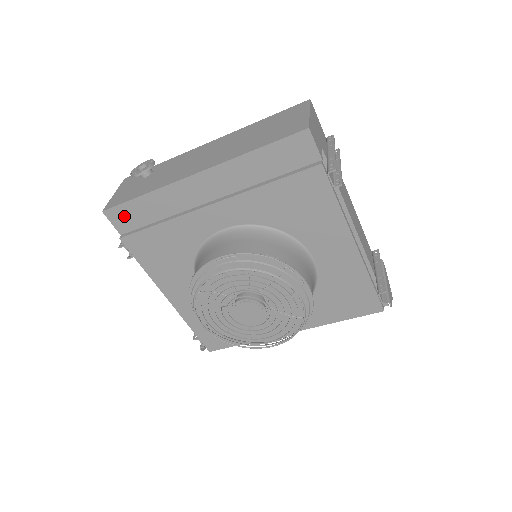
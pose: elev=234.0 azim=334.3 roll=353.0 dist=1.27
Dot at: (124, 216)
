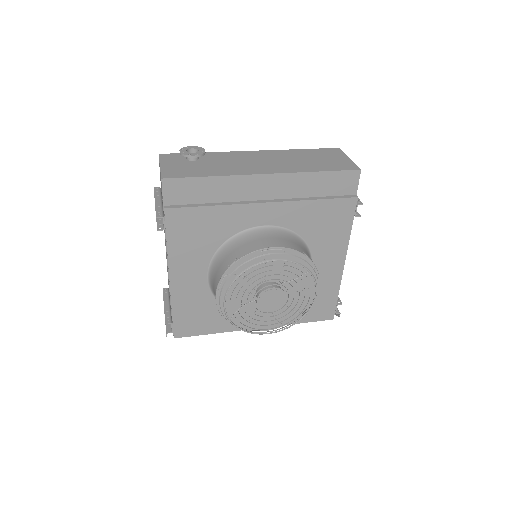
Dot at: (180, 189)
